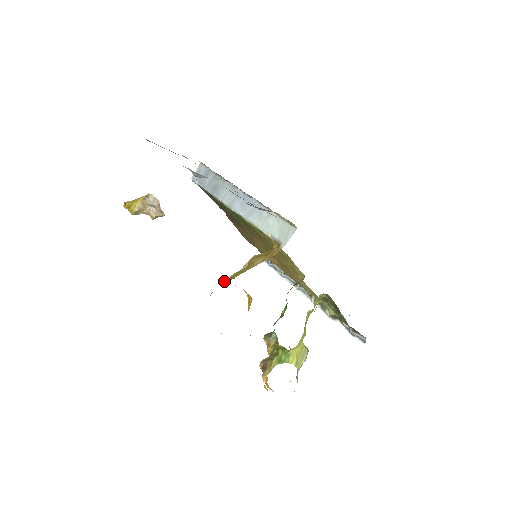
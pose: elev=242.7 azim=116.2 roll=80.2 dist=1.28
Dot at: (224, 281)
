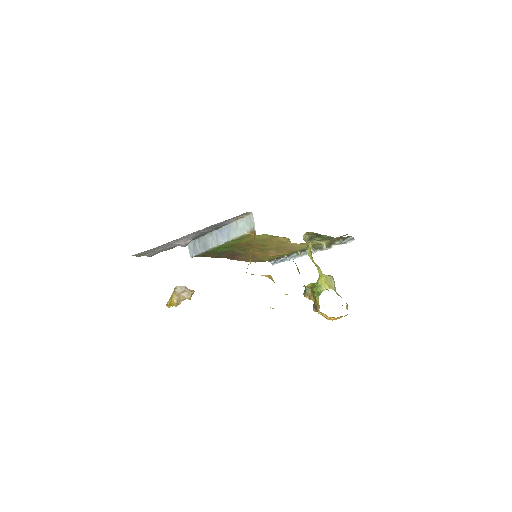
Dot at: occluded
